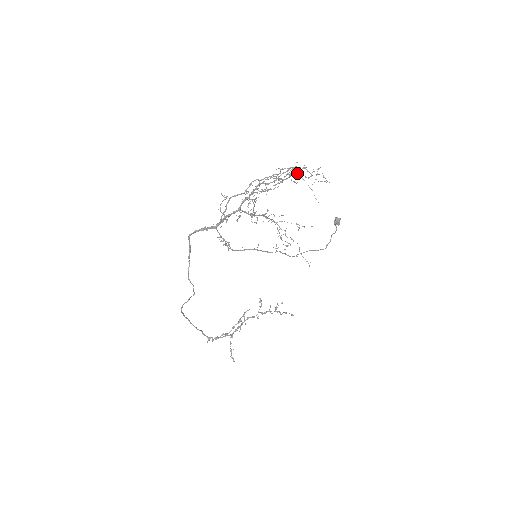
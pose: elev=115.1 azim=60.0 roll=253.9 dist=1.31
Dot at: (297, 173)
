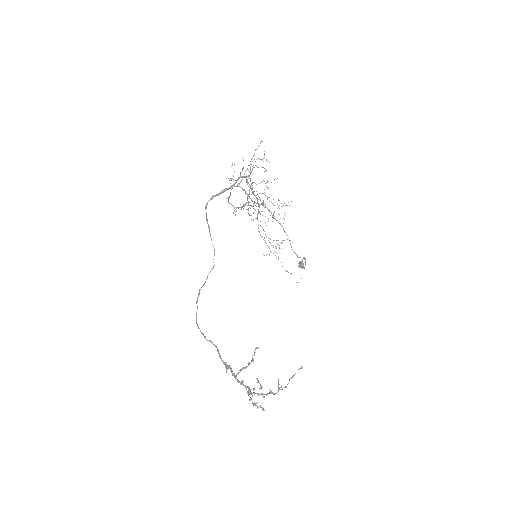
Dot at: (267, 197)
